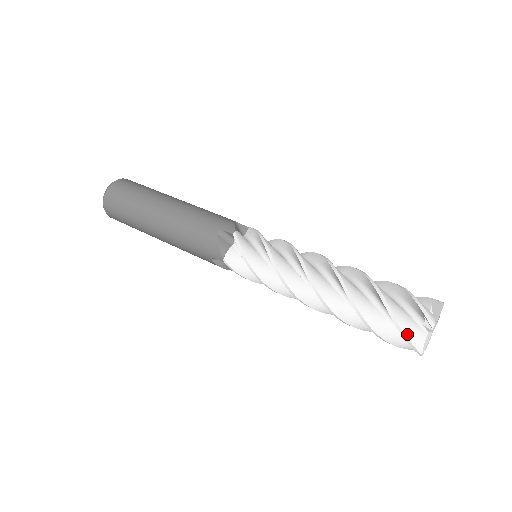
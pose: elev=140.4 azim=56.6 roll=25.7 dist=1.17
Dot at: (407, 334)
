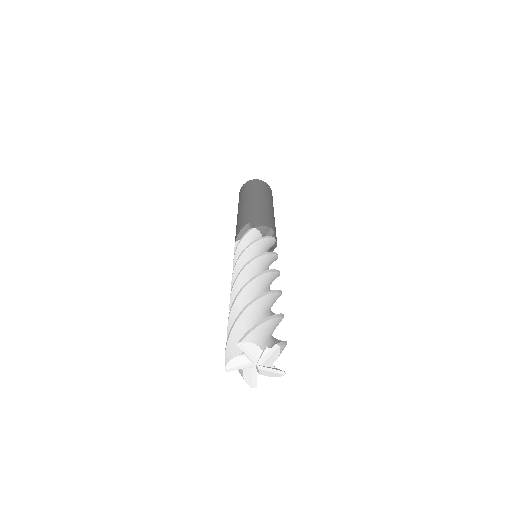
Dot at: (229, 341)
